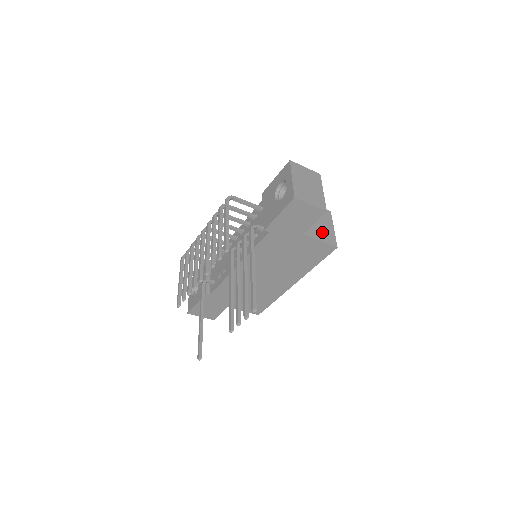
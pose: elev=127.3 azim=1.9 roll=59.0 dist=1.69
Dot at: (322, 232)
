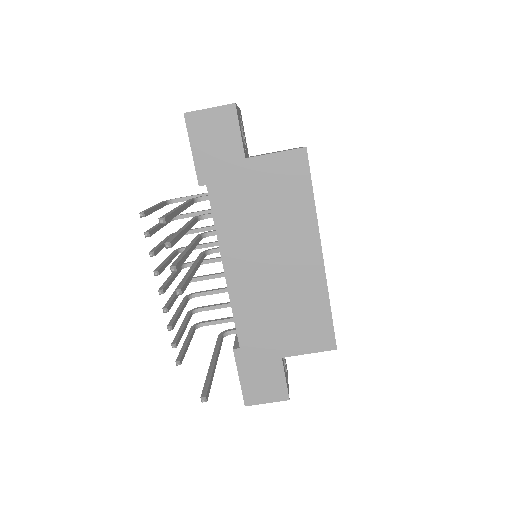
Dot at: occluded
